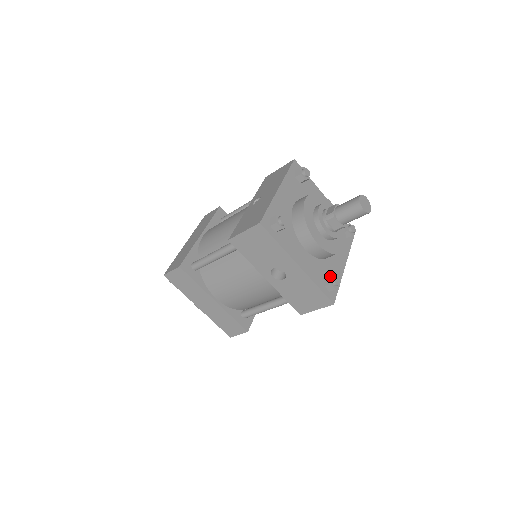
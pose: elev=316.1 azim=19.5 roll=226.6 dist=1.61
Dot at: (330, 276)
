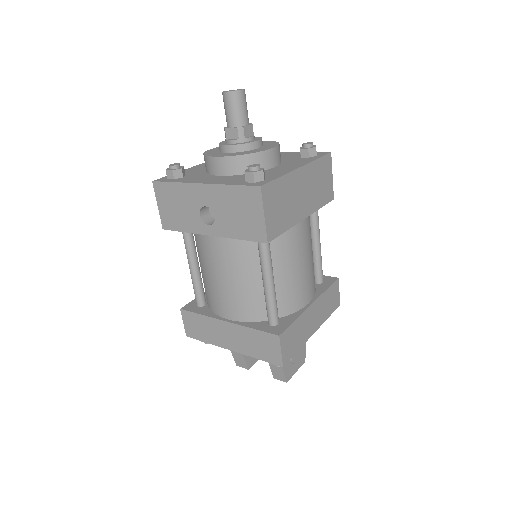
Dot at: (246, 170)
